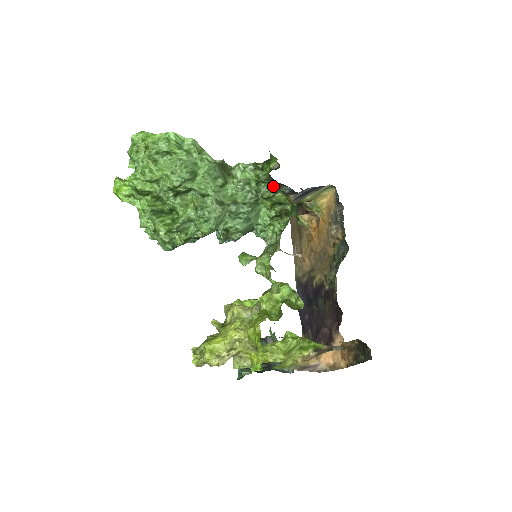
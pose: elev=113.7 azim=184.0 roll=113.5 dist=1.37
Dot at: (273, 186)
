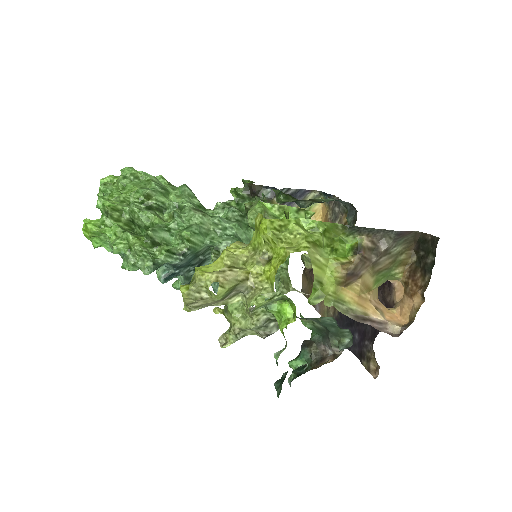
Dot at: (254, 199)
